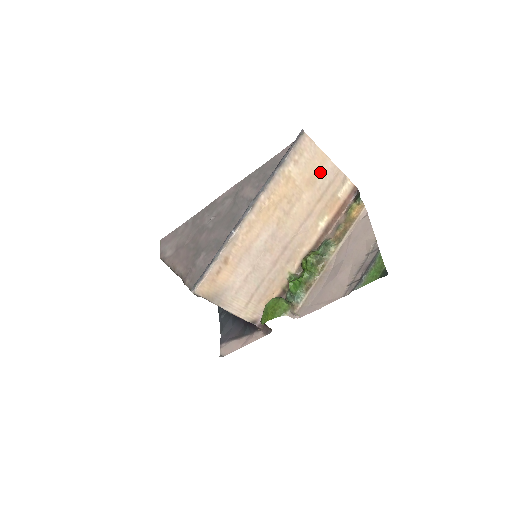
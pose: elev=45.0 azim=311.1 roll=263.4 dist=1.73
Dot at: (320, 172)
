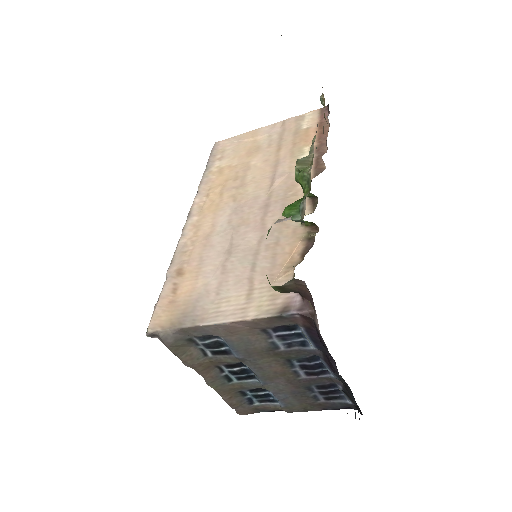
Dot at: (259, 140)
